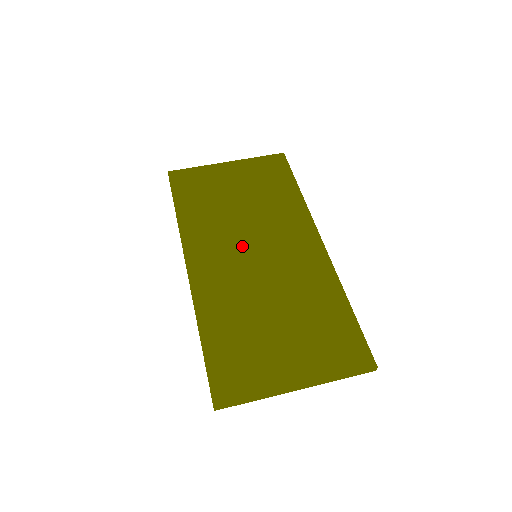
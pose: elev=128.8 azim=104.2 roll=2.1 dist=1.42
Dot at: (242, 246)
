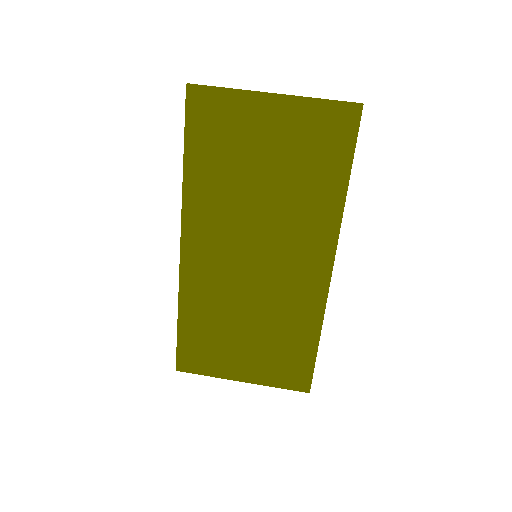
Dot at: (244, 243)
